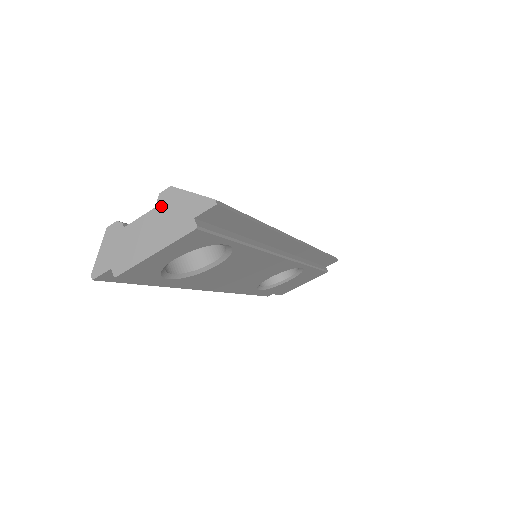
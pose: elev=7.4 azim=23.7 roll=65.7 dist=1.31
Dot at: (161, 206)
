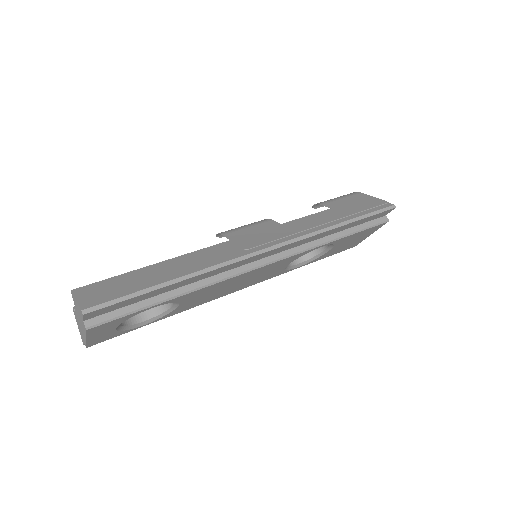
Dot at: (75, 305)
